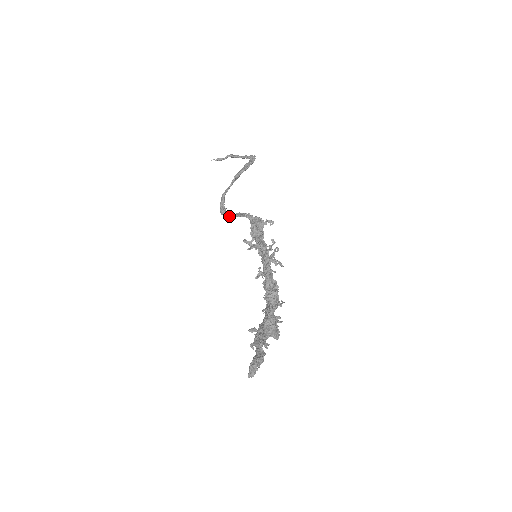
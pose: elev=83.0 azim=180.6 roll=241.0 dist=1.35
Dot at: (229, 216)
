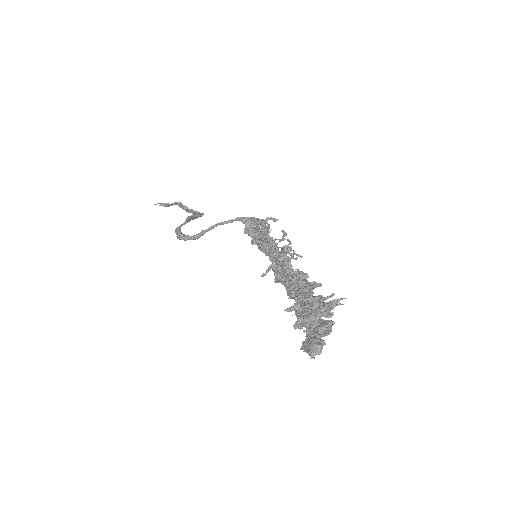
Dot at: (201, 232)
